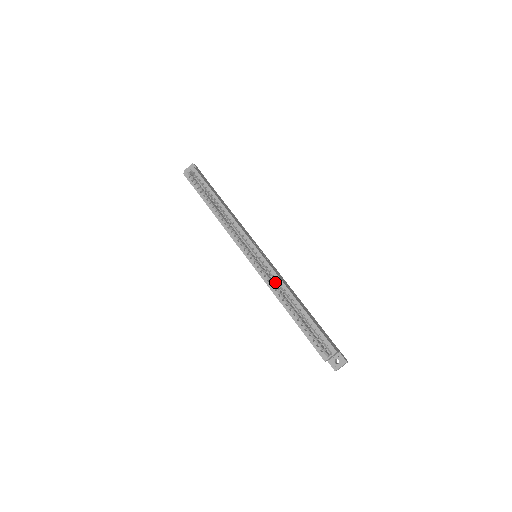
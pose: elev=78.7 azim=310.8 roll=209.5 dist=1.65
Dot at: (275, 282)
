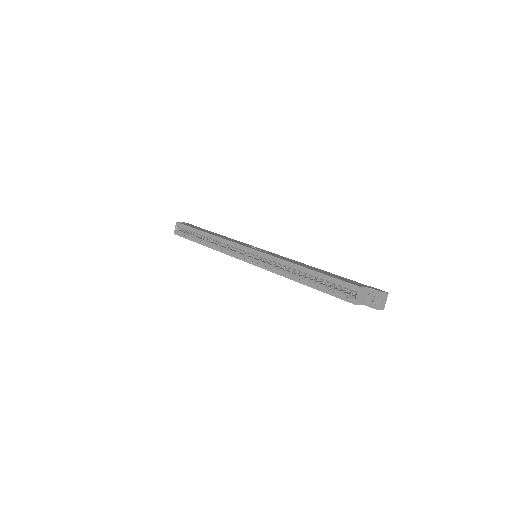
Dot at: (281, 266)
